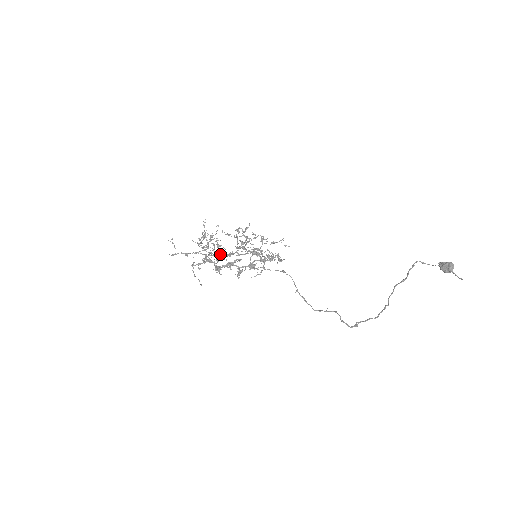
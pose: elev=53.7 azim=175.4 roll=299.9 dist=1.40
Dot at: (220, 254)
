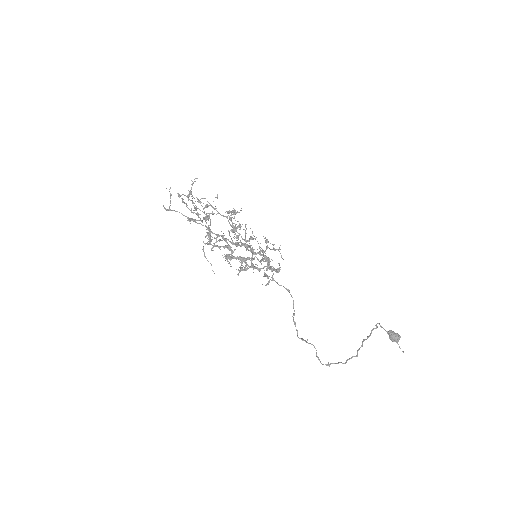
Dot at: (226, 238)
